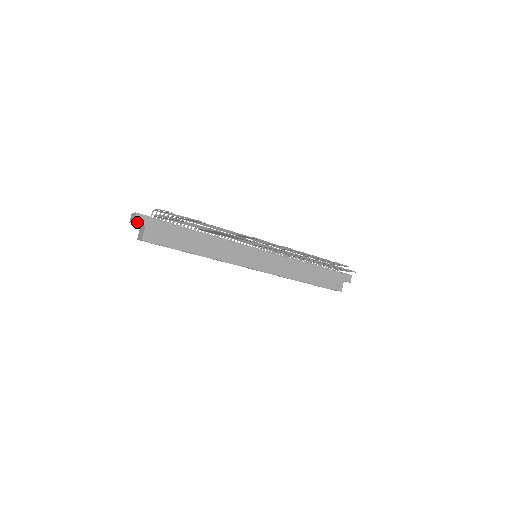
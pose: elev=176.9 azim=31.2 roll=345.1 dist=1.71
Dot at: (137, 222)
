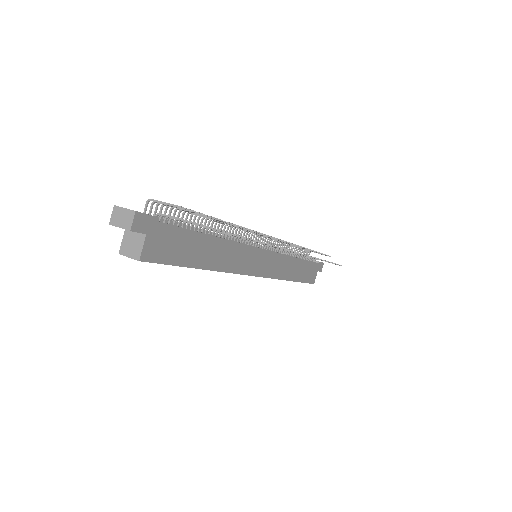
Dot at: (135, 229)
